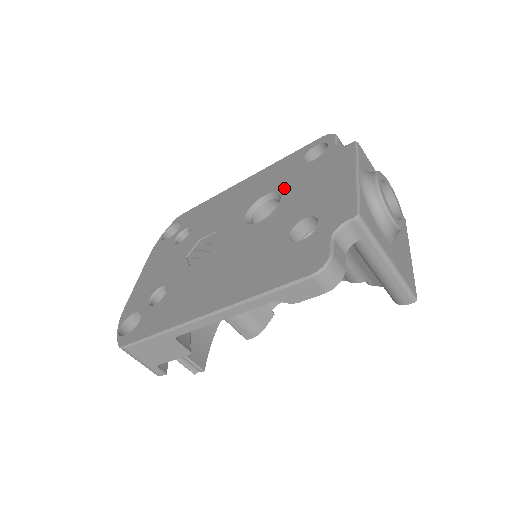
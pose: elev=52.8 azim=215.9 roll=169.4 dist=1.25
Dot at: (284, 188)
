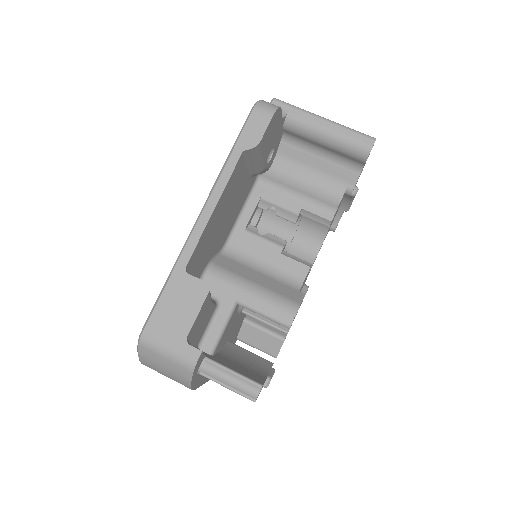
Dot at: occluded
